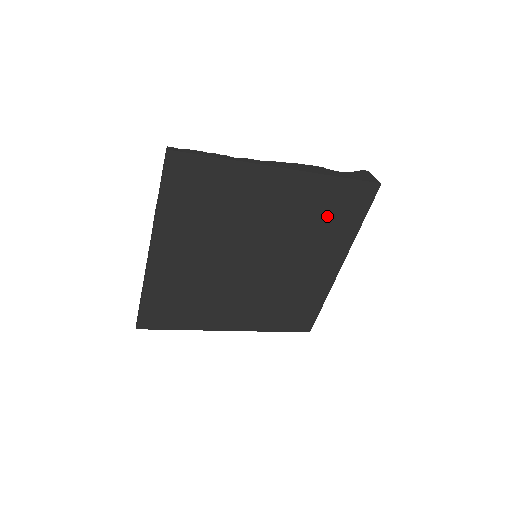
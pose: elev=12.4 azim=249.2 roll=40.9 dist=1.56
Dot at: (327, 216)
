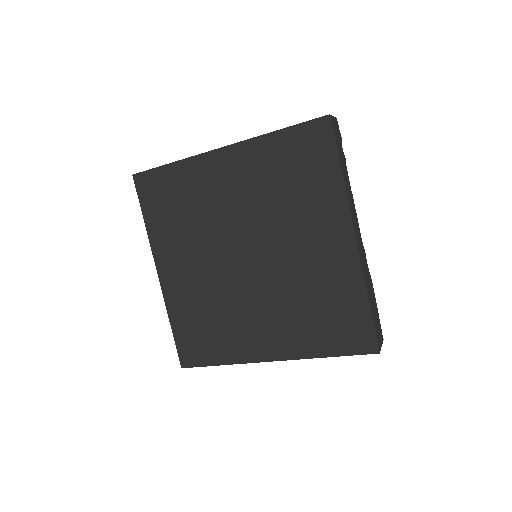
Dot at: (293, 178)
